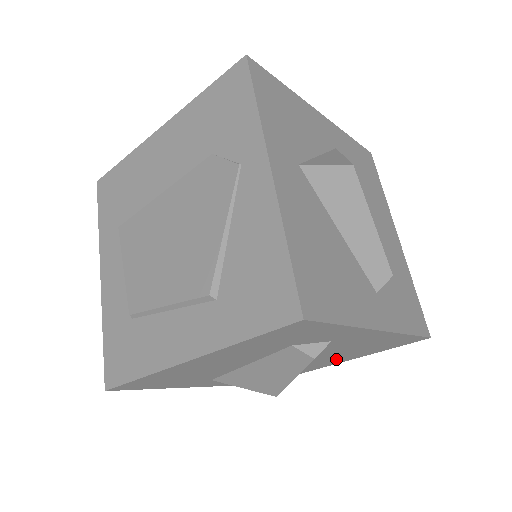
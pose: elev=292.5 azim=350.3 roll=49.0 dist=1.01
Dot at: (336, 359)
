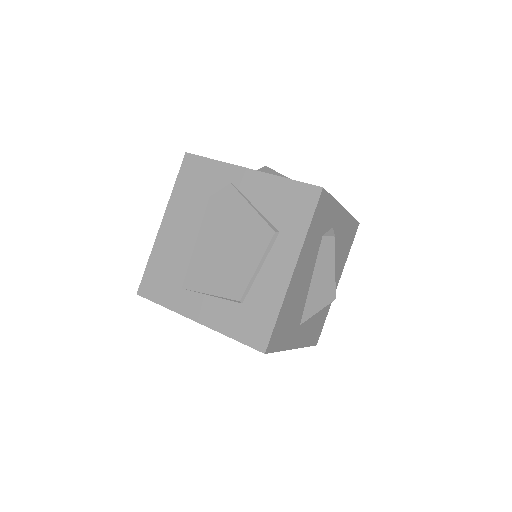
Dot at: (337, 272)
